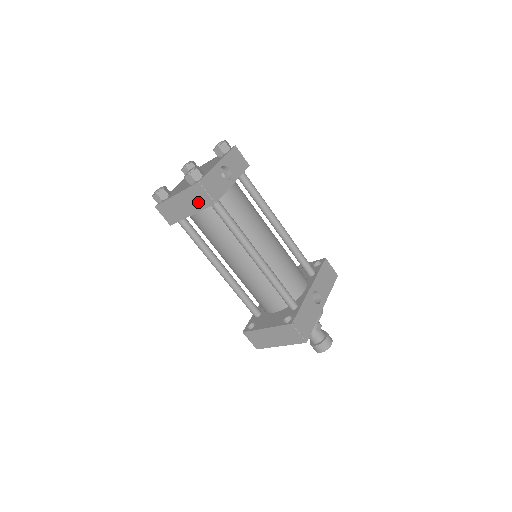
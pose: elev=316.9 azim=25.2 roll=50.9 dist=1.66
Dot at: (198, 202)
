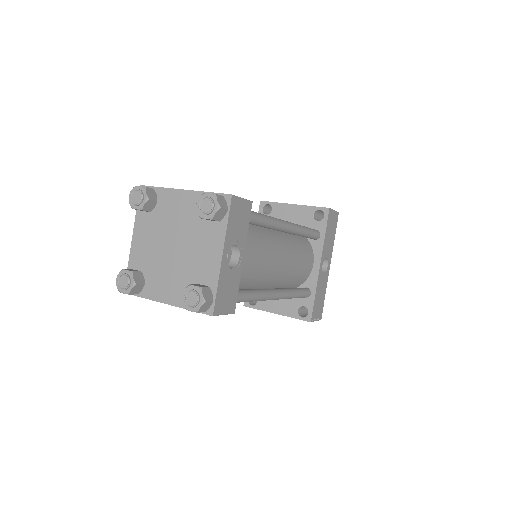
Dot at: occluded
